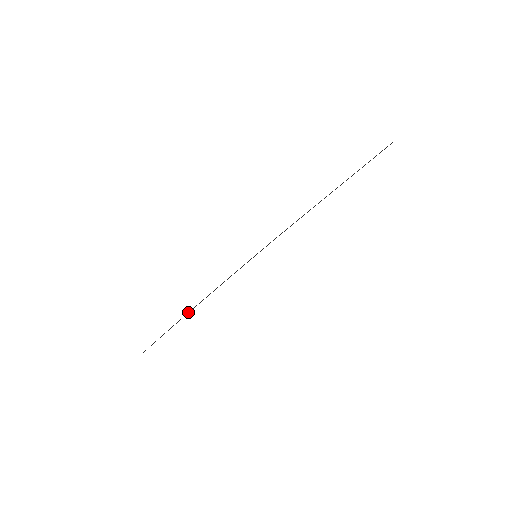
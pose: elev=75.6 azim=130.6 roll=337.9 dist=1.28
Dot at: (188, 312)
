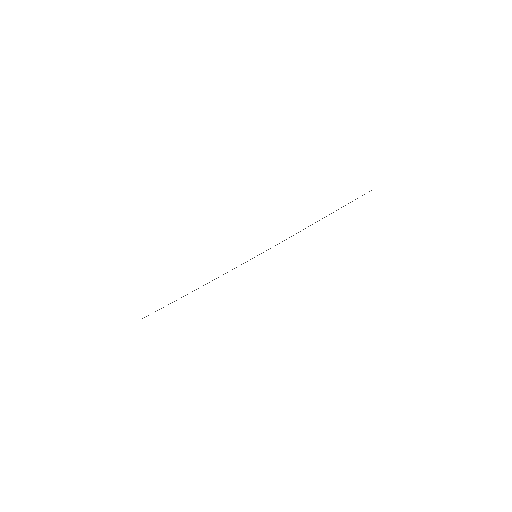
Dot at: occluded
